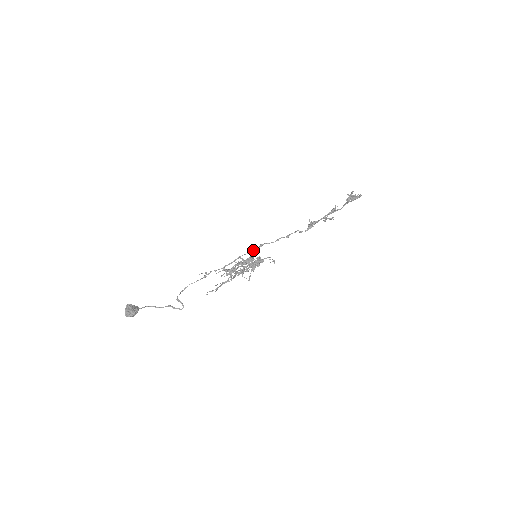
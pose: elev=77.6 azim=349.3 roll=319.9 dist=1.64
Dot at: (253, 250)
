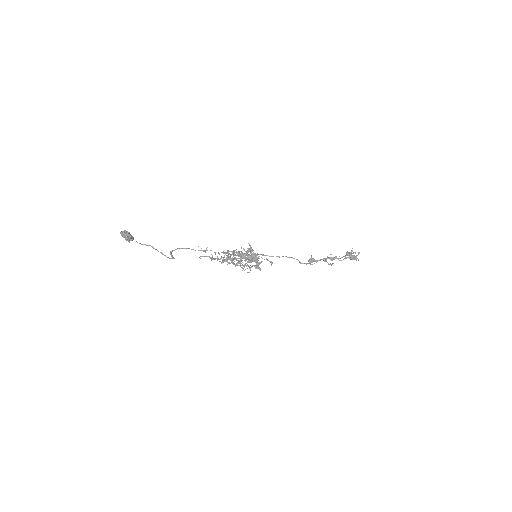
Dot at: occluded
